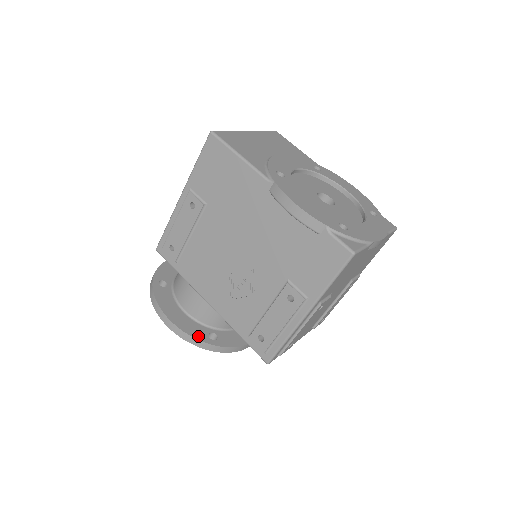
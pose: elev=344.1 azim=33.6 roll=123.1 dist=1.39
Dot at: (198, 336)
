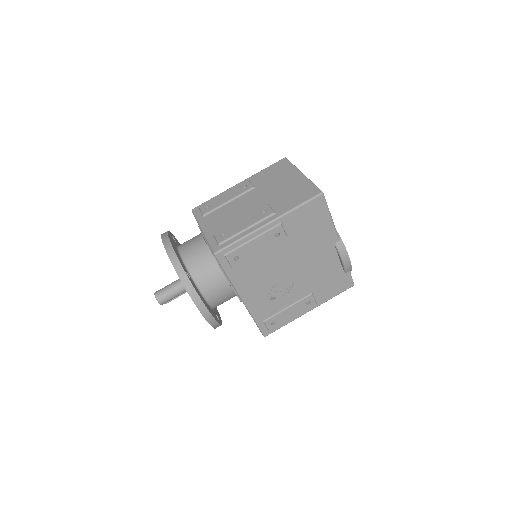
Dot at: (218, 321)
